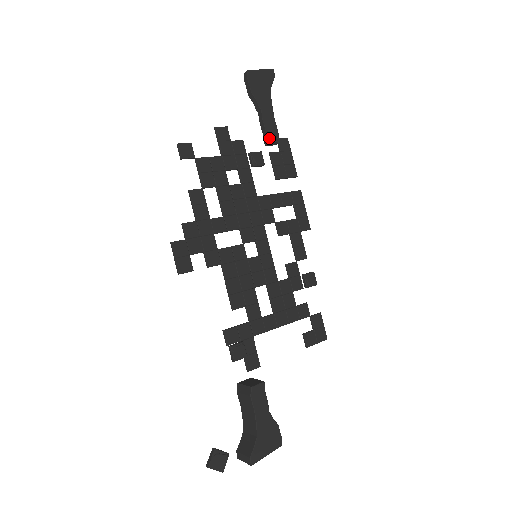
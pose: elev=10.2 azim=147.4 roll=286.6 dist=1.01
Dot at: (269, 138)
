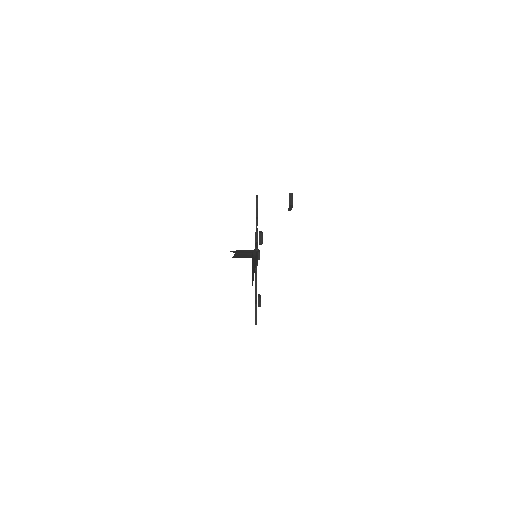
Dot at: occluded
